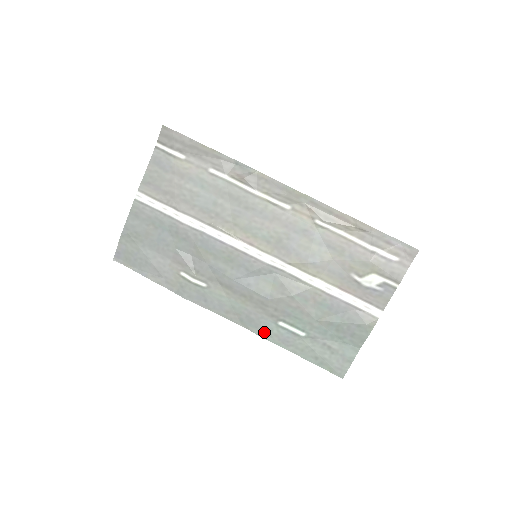
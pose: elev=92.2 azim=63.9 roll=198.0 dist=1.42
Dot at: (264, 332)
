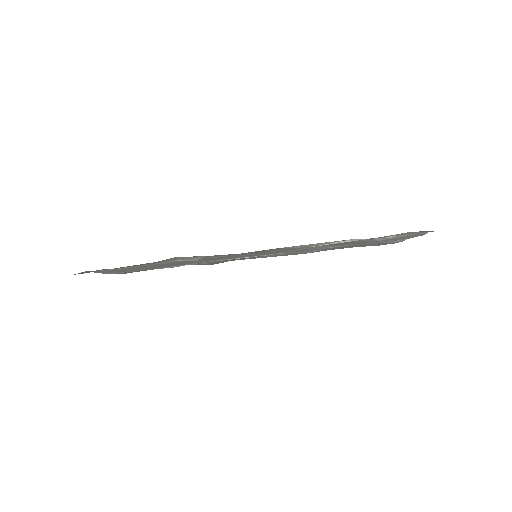
Dot at: occluded
